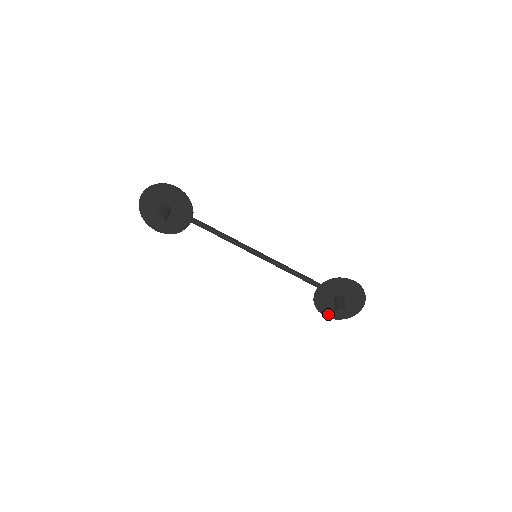
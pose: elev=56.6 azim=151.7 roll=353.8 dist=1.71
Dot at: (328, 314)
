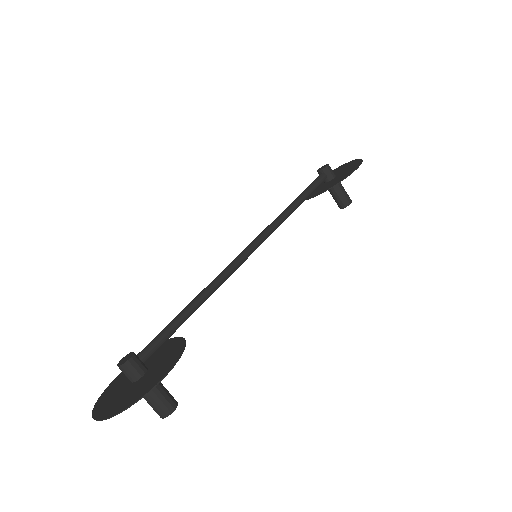
Dot at: occluded
